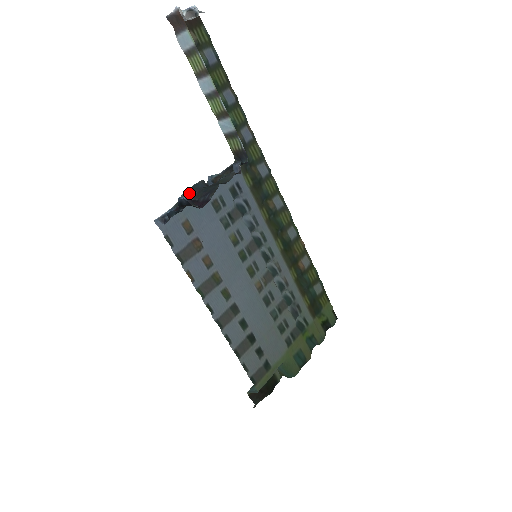
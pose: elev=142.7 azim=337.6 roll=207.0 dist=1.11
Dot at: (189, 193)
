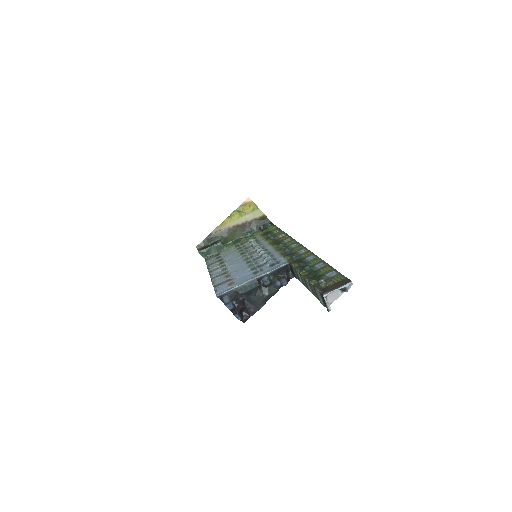
Dot at: (245, 294)
